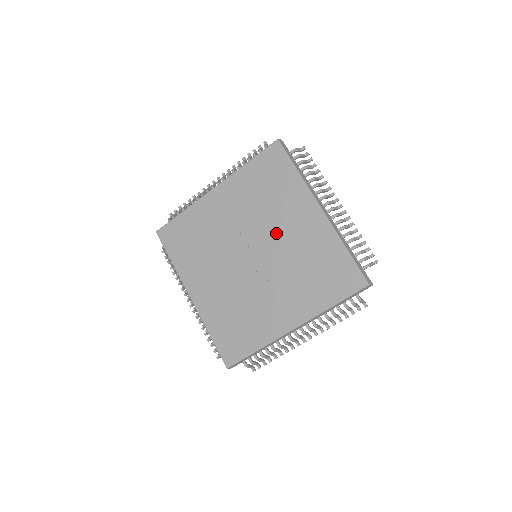
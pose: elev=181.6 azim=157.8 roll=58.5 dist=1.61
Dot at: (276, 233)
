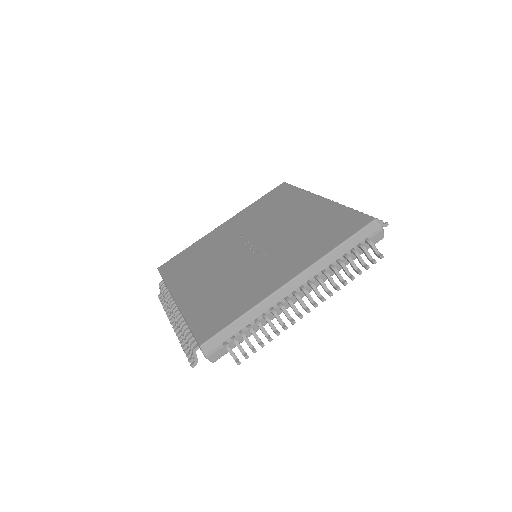
Dot at: (277, 225)
